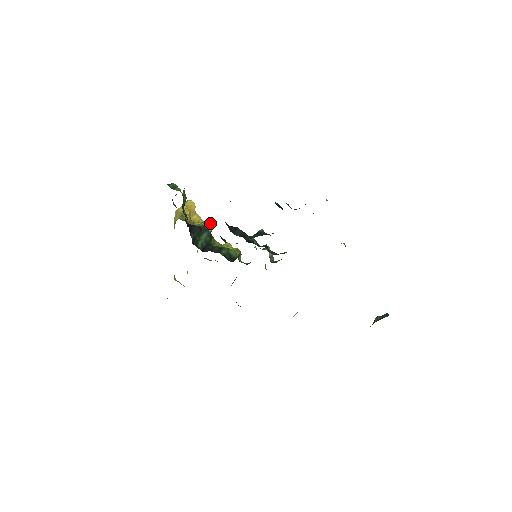
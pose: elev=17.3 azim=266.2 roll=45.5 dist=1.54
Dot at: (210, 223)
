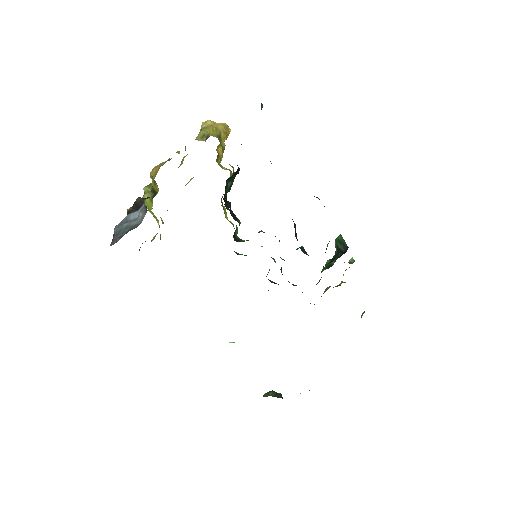
Dot at: (232, 173)
